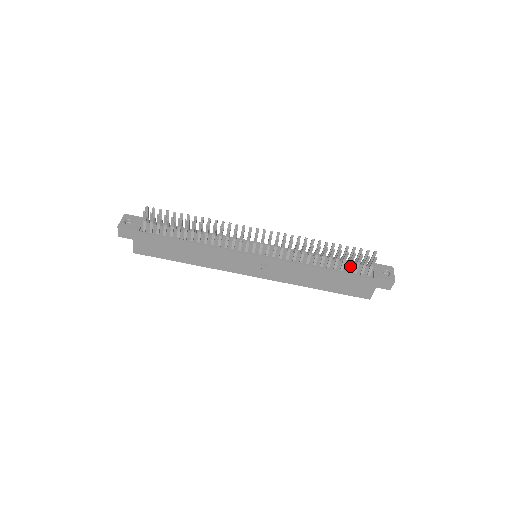
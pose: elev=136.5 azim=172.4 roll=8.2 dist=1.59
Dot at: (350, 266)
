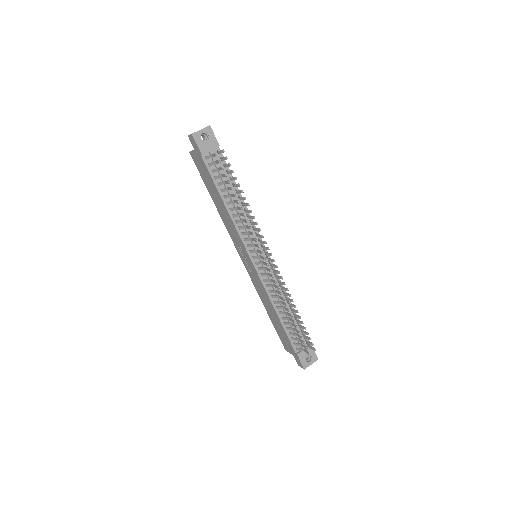
Dot at: (293, 334)
